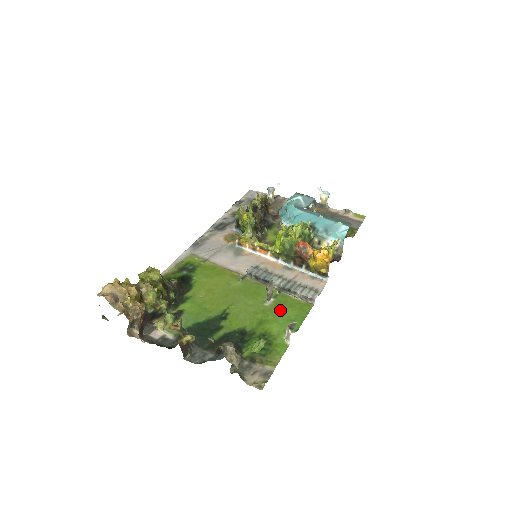
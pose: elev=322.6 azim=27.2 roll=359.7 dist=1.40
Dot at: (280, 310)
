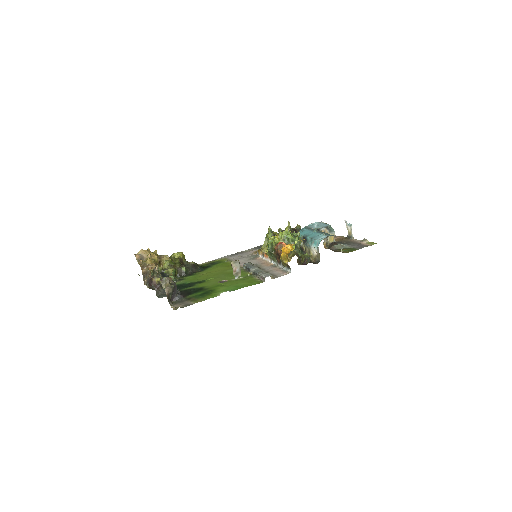
Dot at: (237, 282)
